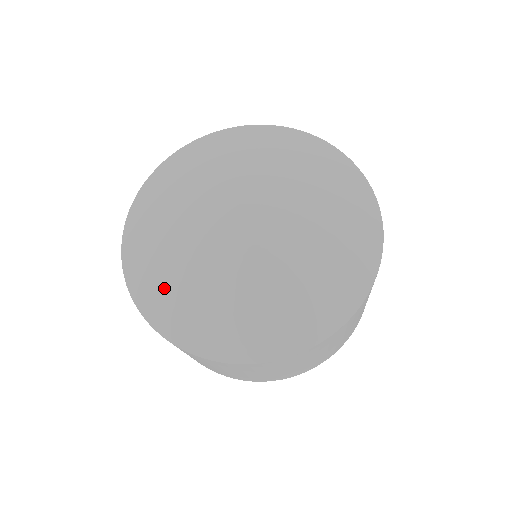
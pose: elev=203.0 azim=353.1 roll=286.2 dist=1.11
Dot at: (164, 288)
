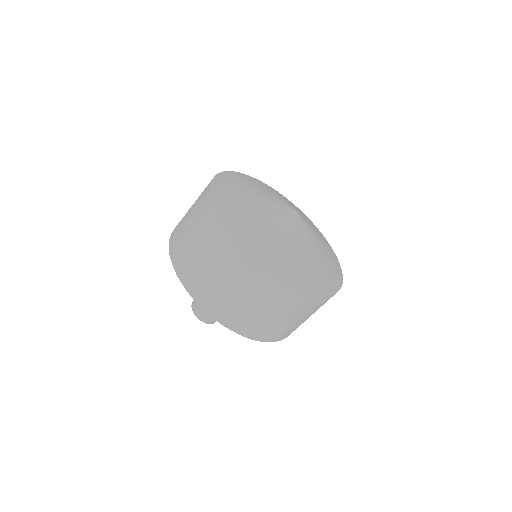
Dot at: (270, 248)
